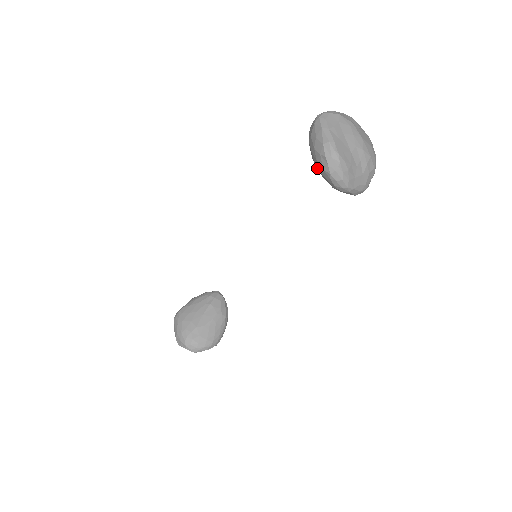
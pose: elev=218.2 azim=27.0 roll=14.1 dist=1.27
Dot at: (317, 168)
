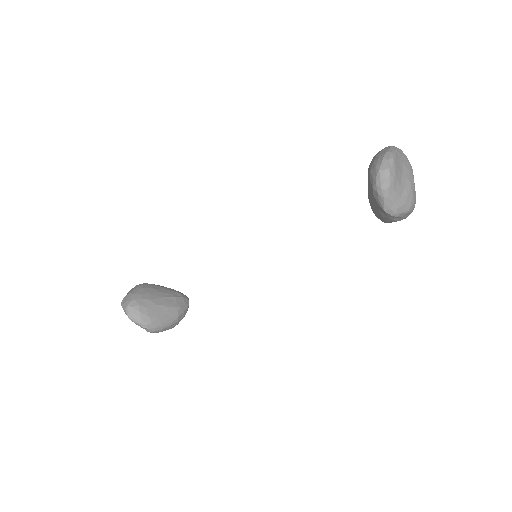
Dot at: (369, 170)
